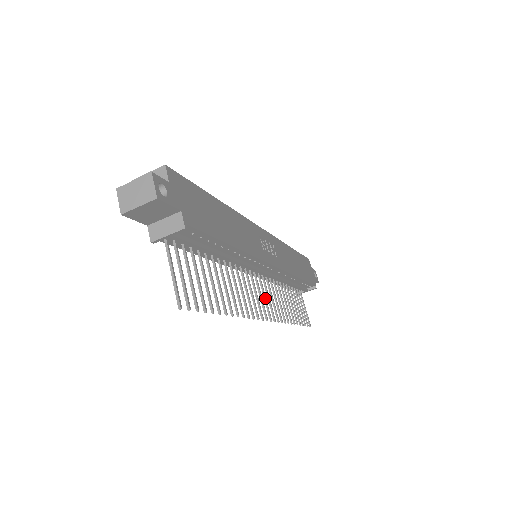
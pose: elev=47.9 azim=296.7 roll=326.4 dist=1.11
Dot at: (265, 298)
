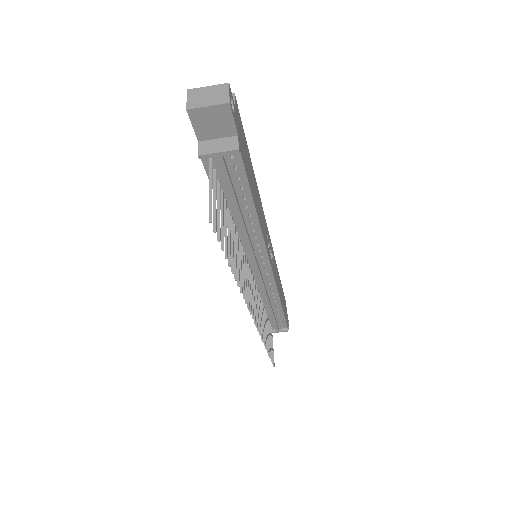
Dot at: (254, 299)
